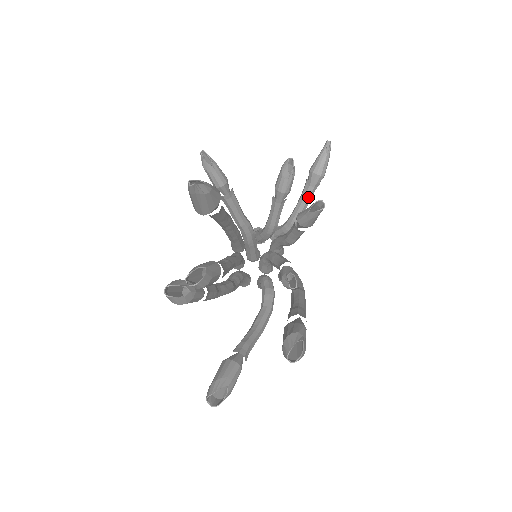
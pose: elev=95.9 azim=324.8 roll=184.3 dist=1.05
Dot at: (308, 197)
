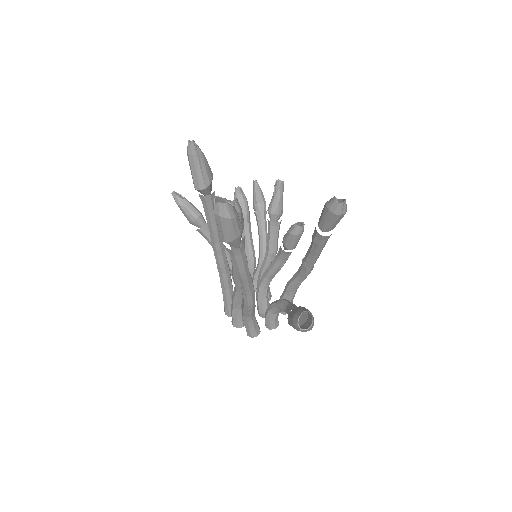
Dot at: (264, 225)
